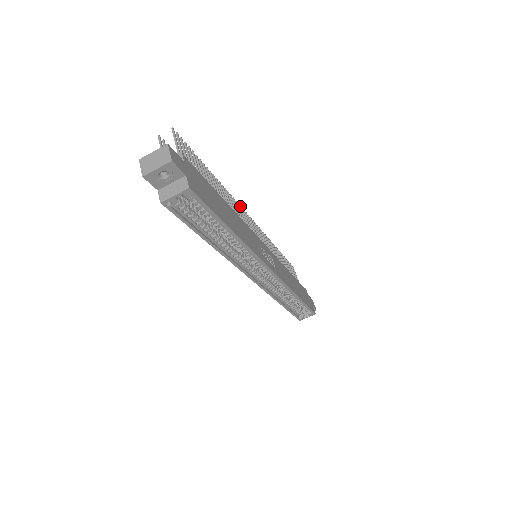
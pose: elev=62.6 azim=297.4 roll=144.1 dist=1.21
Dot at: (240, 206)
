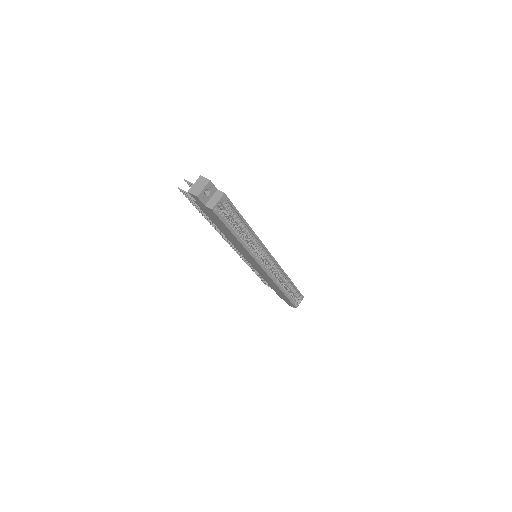
Dot at: occluded
